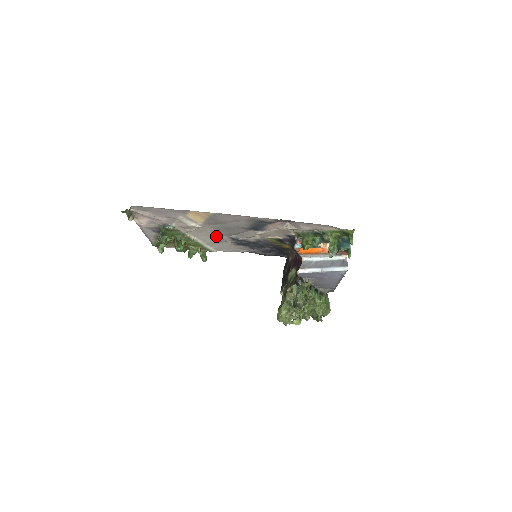
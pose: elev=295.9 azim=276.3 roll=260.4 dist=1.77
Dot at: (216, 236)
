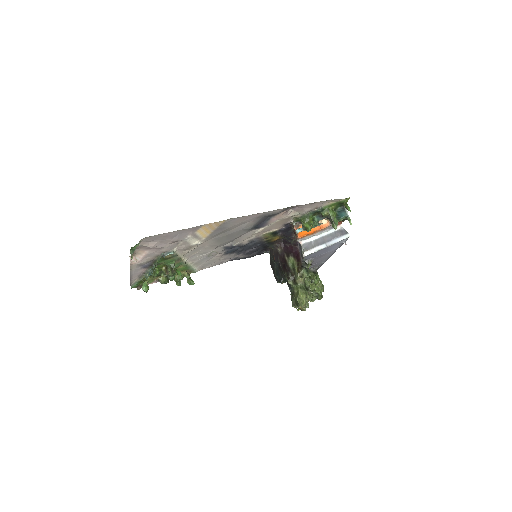
Dot at: (210, 250)
